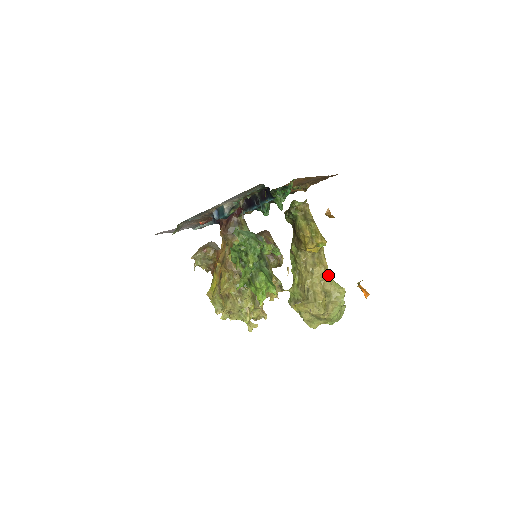
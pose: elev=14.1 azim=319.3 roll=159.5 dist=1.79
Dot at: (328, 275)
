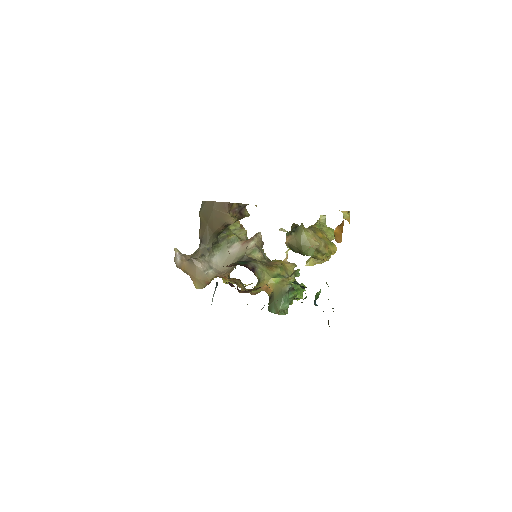
Dot at: occluded
